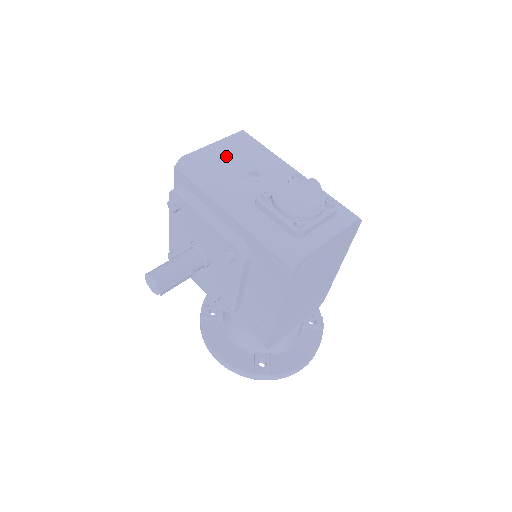
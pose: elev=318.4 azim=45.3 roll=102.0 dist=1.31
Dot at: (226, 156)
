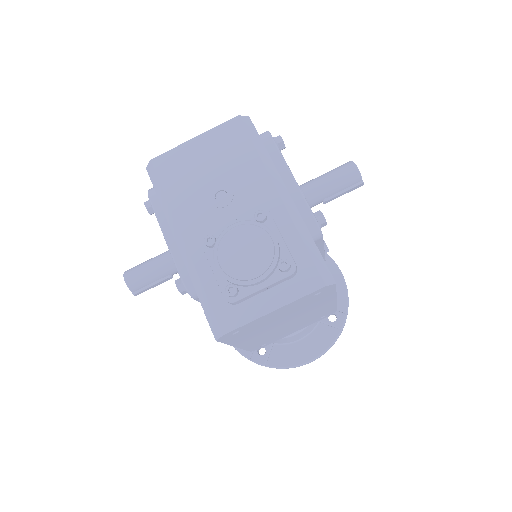
Dot at: (201, 162)
